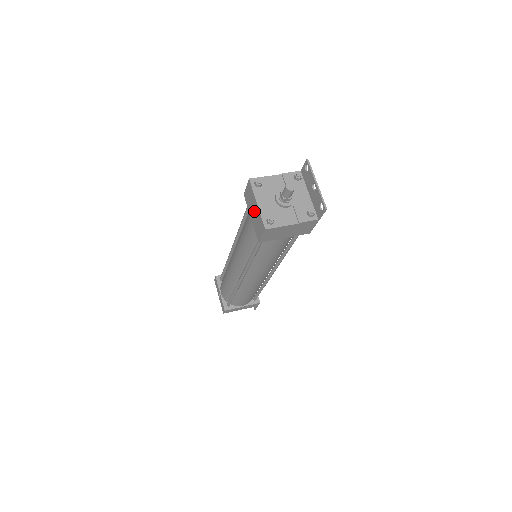
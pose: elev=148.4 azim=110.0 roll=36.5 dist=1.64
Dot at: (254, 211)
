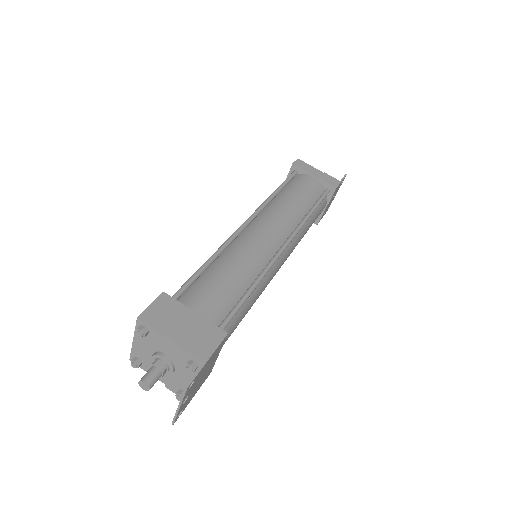
Dot at: occluded
